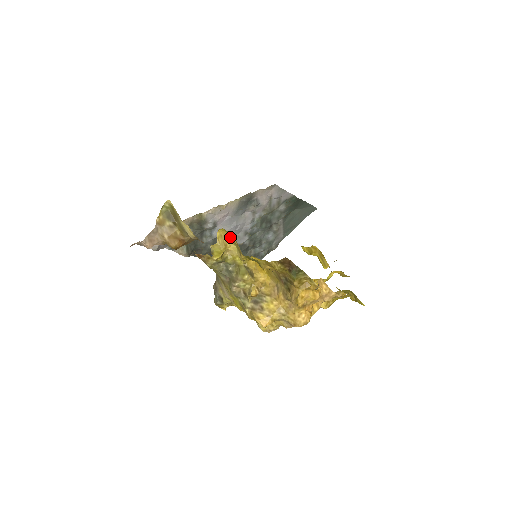
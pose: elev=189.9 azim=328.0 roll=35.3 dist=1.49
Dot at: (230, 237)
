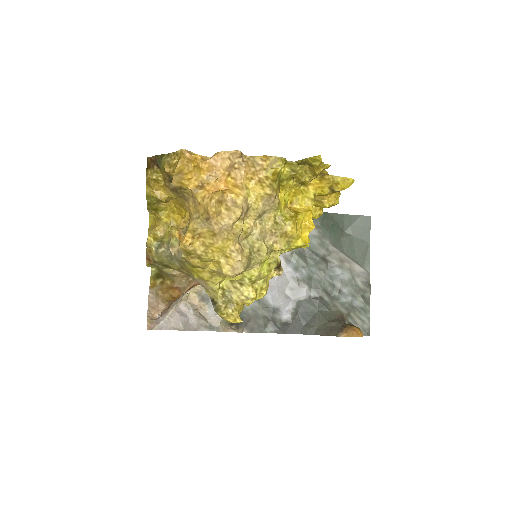
Dot at: (156, 219)
